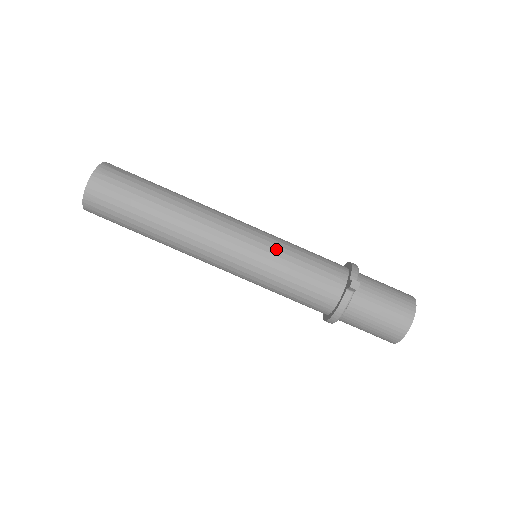
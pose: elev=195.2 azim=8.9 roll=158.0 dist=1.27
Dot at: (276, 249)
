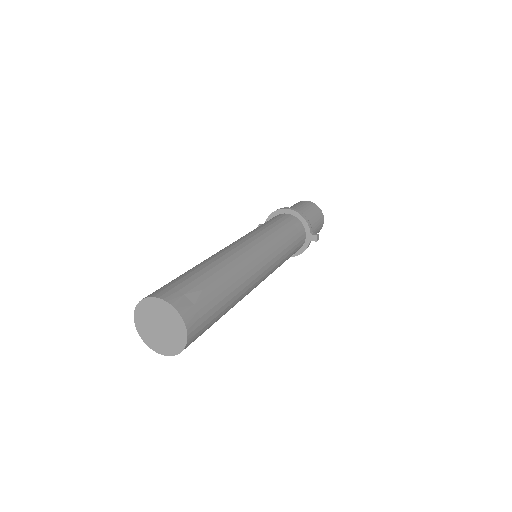
Dot at: (282, 251)
